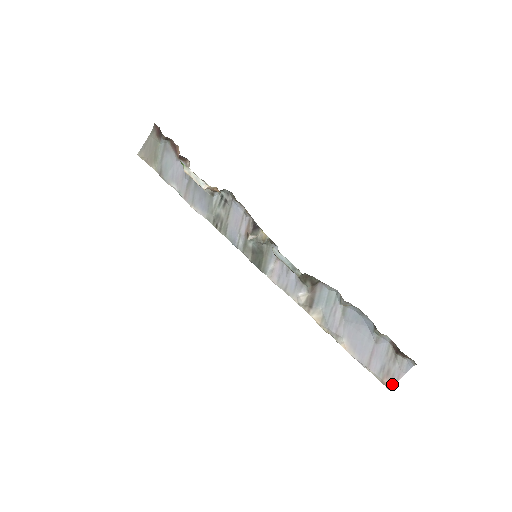
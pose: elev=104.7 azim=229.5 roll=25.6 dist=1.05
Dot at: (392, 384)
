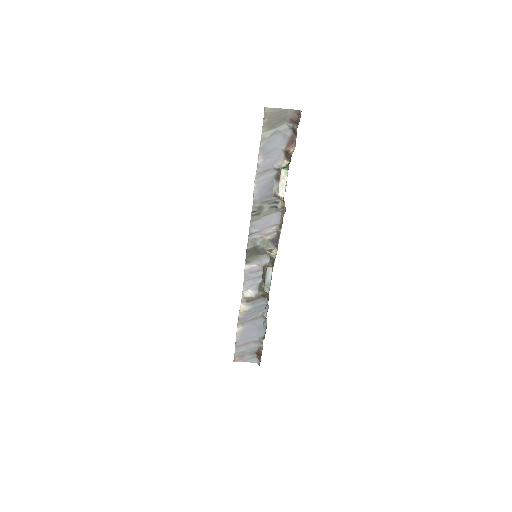
Dot at: (238, 361)
